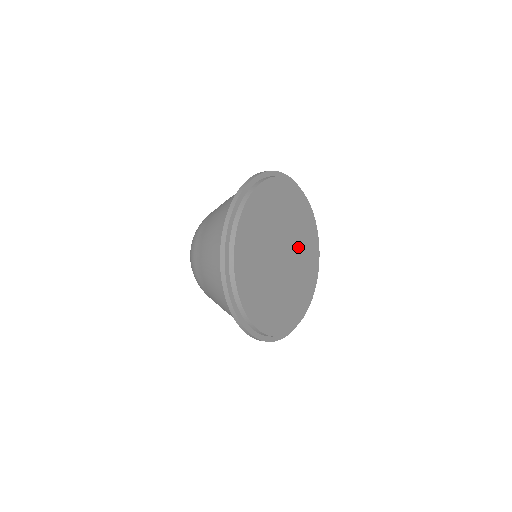
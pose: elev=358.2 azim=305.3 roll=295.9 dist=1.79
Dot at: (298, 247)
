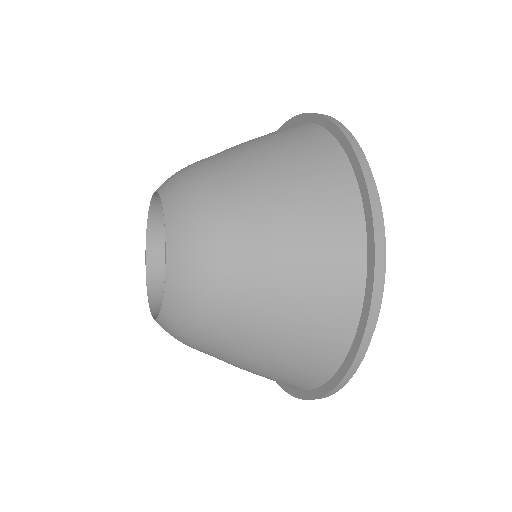
Dot at: occluded
